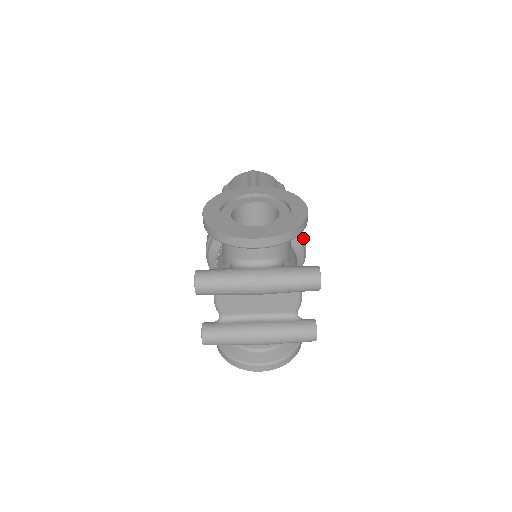
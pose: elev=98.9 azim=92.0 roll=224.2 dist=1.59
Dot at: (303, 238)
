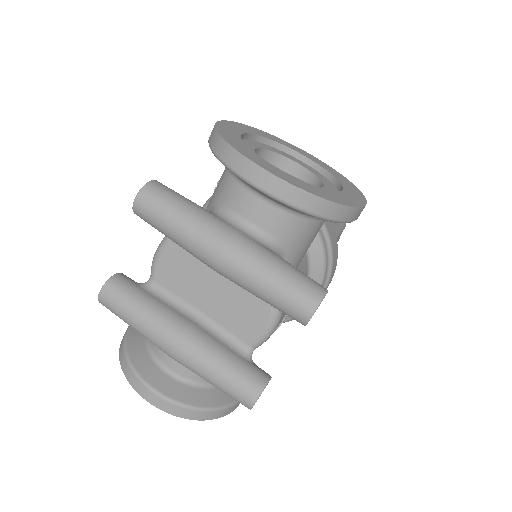
Dot at: (330, 272)
